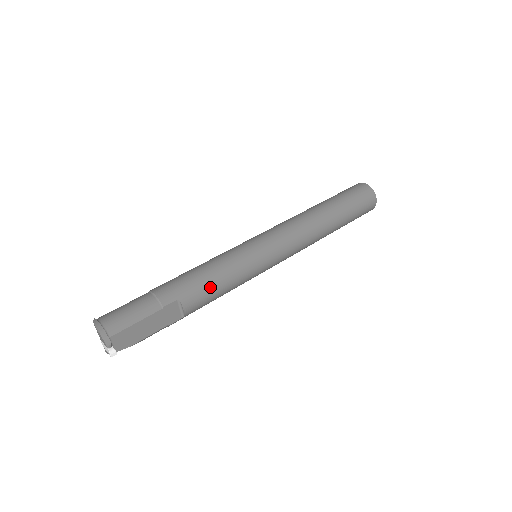
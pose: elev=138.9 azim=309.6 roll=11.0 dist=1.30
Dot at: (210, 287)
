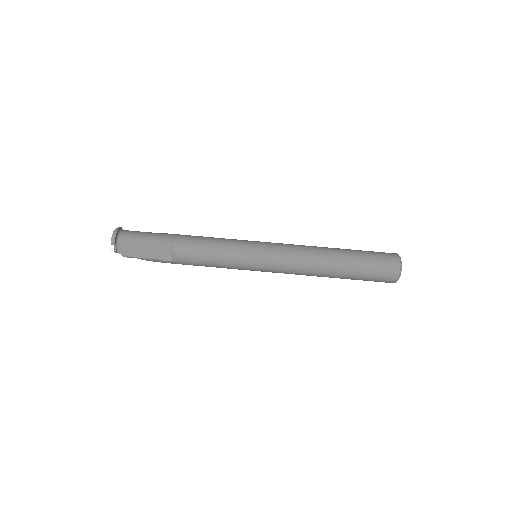
Dot at: (199, 251)
